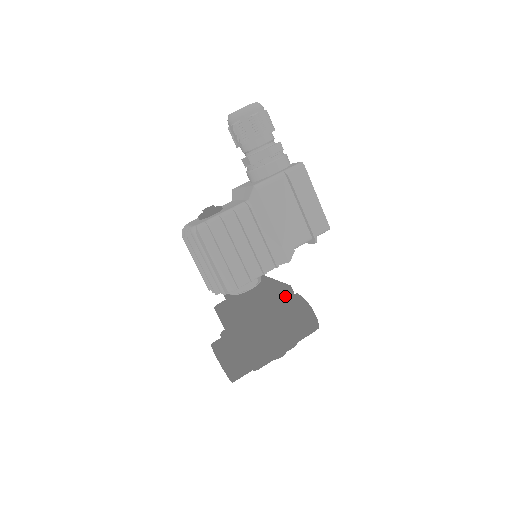
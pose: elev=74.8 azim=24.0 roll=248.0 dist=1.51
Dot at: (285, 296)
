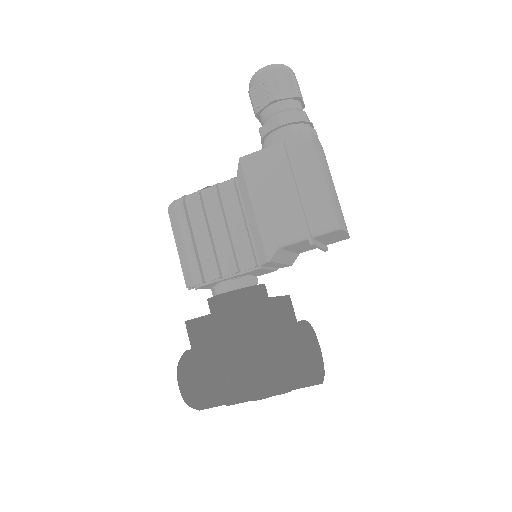
Dot at: (256, 308)
